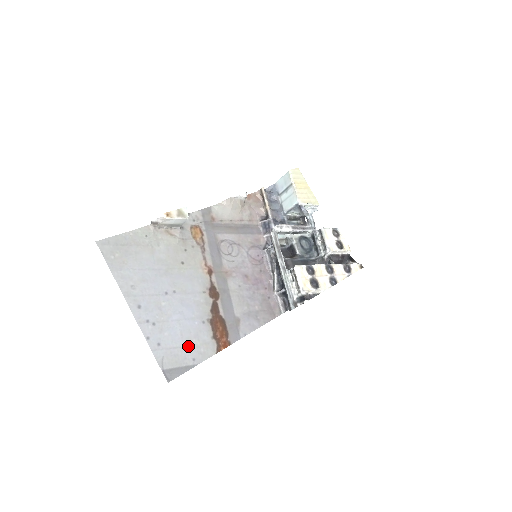
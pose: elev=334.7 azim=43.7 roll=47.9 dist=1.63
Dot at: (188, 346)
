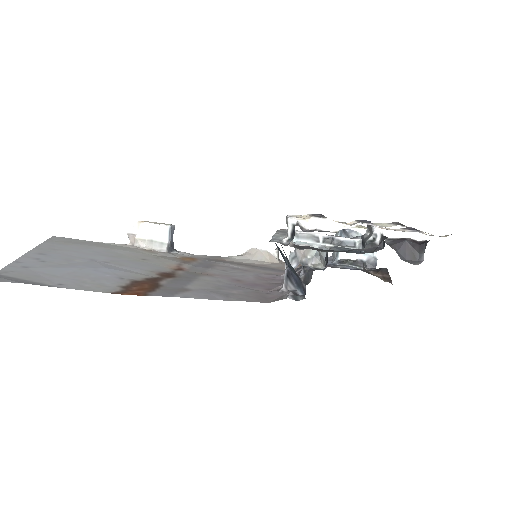
Dot at: (68, 278)
